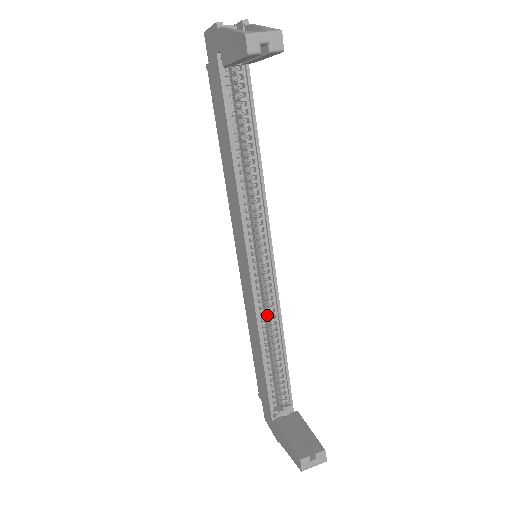
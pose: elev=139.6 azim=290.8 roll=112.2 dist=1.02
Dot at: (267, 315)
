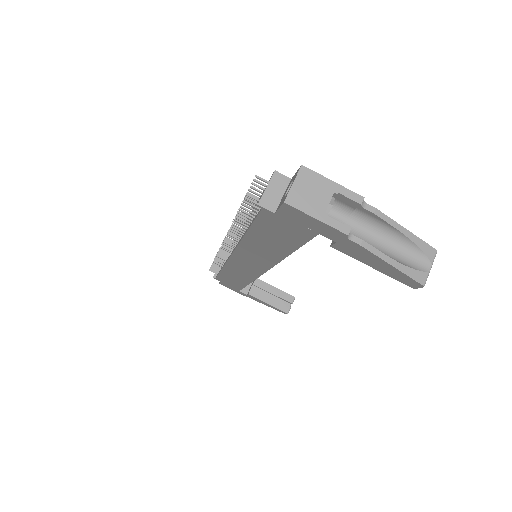
Dot at: occluded
